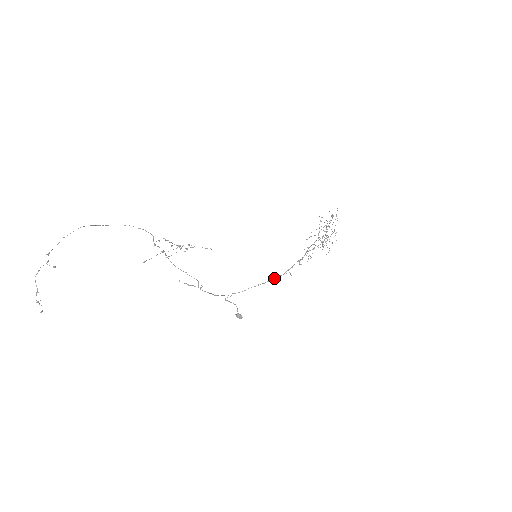
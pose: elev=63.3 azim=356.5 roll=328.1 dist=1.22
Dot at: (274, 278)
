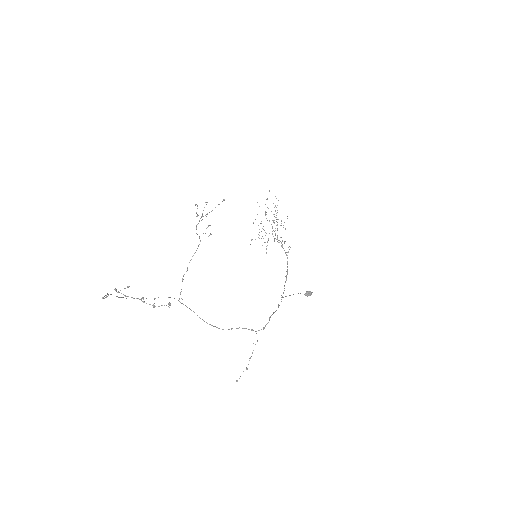
Dot at: (287, 266)
